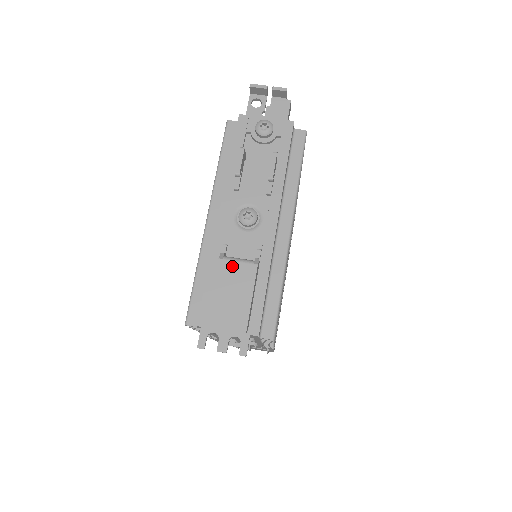
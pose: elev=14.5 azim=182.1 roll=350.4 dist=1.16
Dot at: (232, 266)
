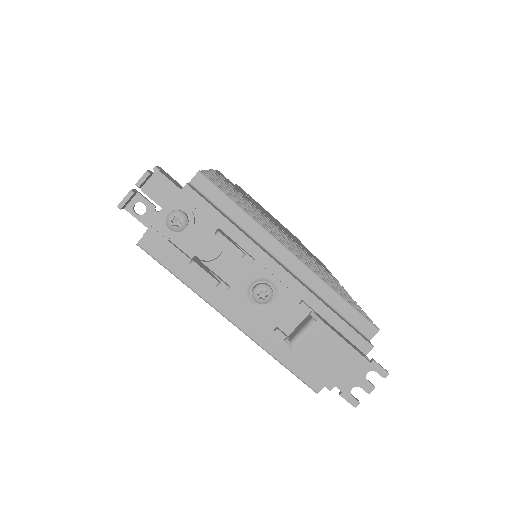
Dot at: (306, 342)
